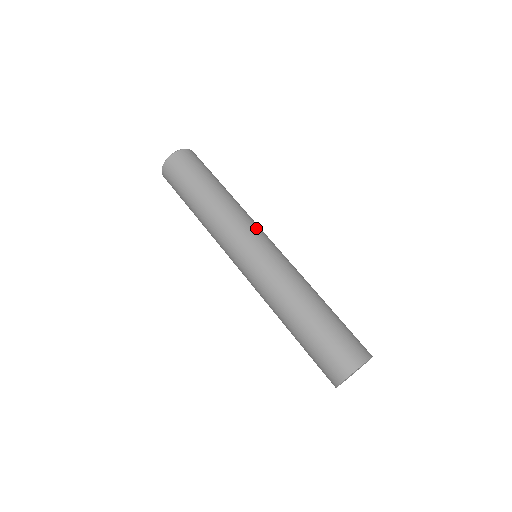
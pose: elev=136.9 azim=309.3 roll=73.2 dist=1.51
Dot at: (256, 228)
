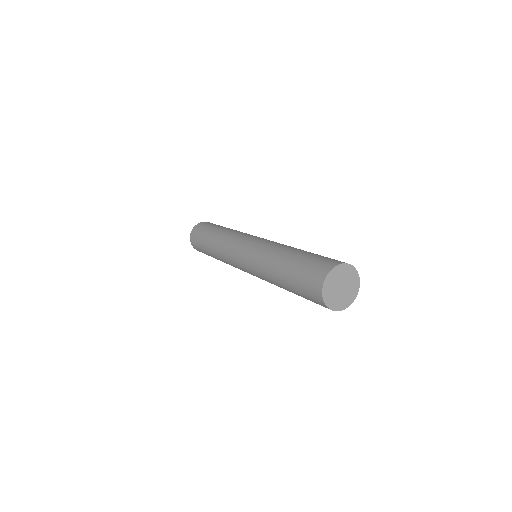
Dot at: occluded
